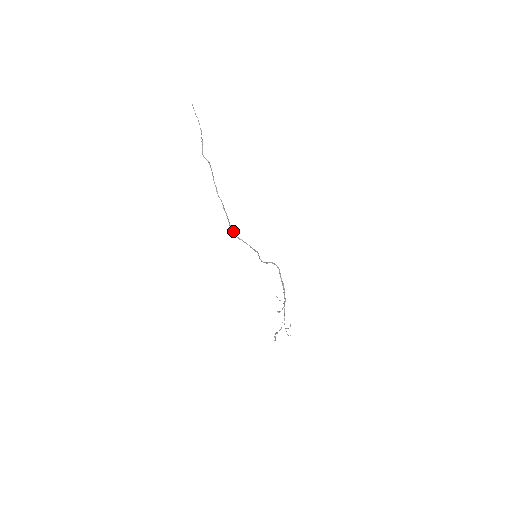
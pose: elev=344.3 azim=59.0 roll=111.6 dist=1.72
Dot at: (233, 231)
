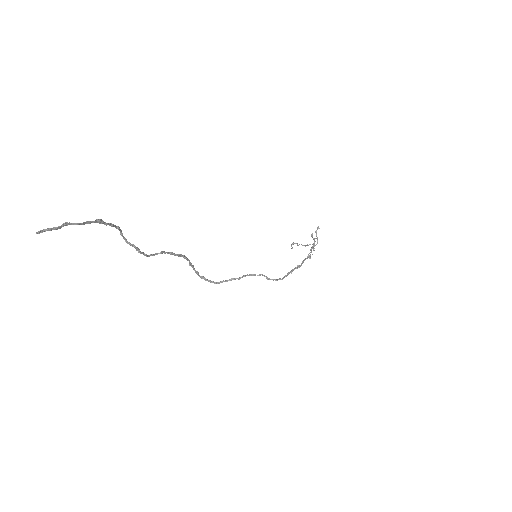
Dot at: occluded
